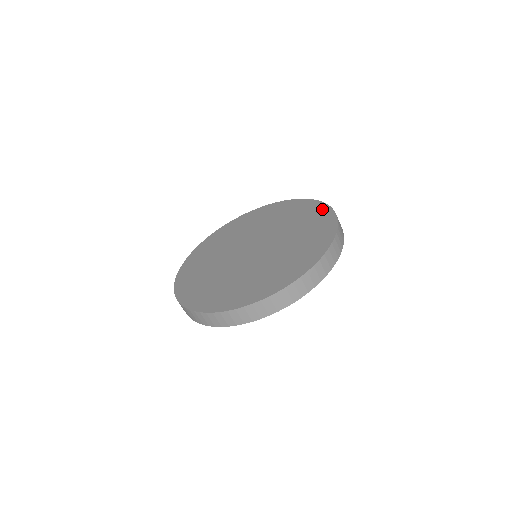
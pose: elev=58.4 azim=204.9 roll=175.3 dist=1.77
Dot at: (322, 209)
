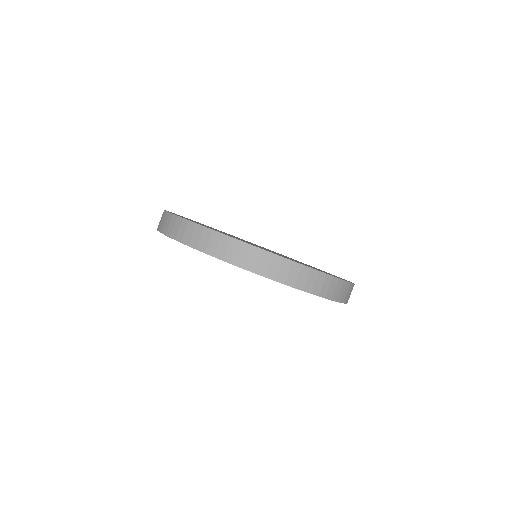
Dot at: occluded
